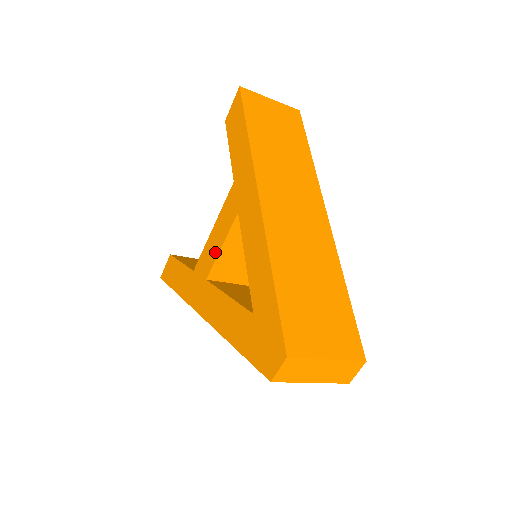
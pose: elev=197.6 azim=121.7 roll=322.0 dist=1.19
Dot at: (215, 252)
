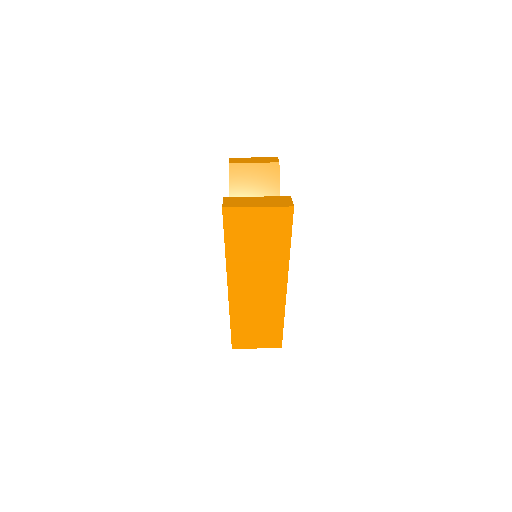
Dot at: occluded
